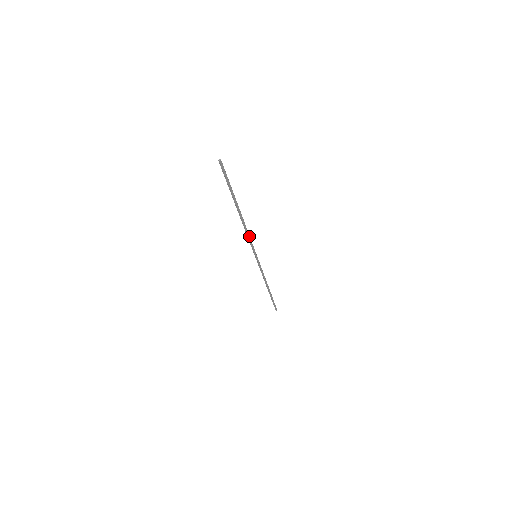
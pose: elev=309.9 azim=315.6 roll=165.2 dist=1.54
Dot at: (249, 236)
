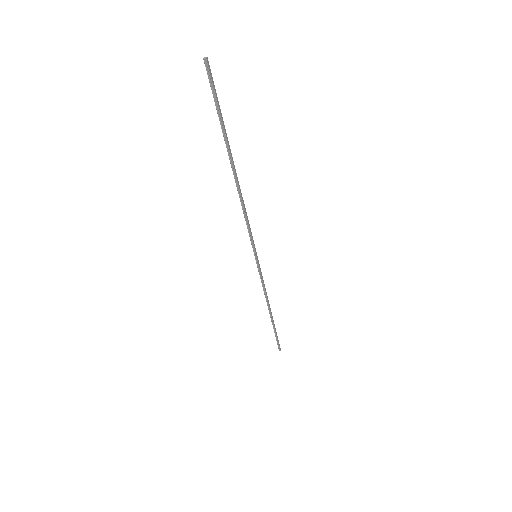
Dot at: (247, 218)
